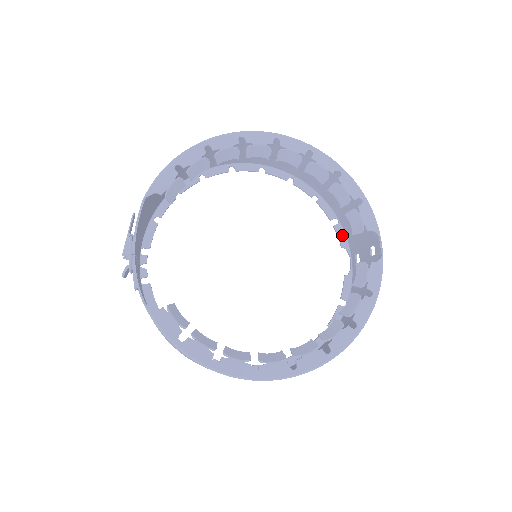
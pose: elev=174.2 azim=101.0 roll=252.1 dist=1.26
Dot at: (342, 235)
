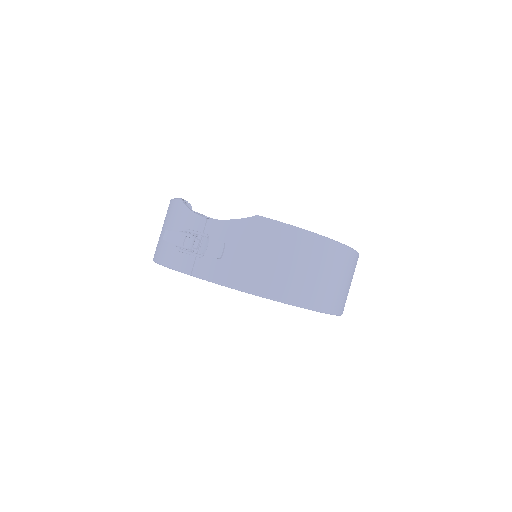
Dot at: occluded
